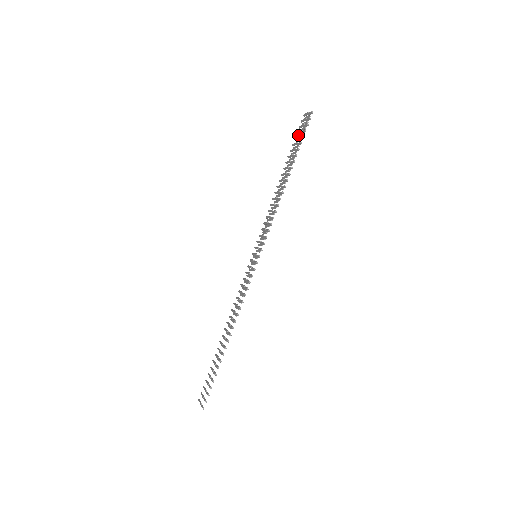
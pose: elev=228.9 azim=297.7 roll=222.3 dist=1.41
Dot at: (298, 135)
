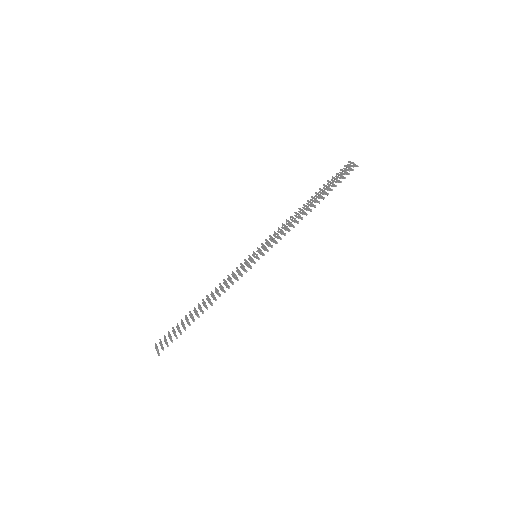
Dot at: (336, 175)
